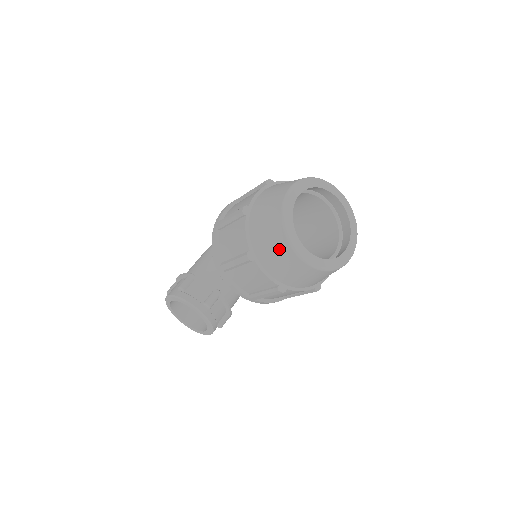
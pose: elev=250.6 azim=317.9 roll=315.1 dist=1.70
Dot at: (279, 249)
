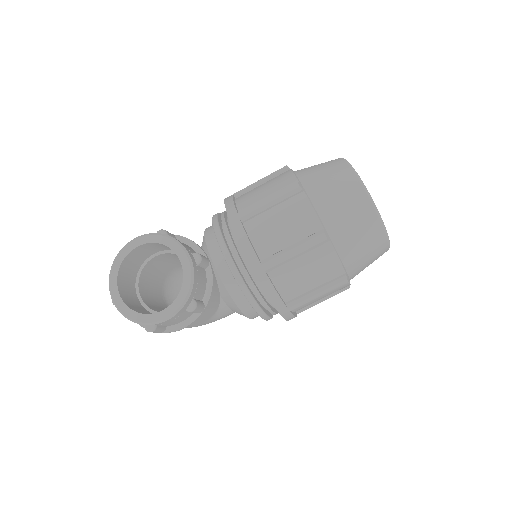
Dot at: (340, 180)
